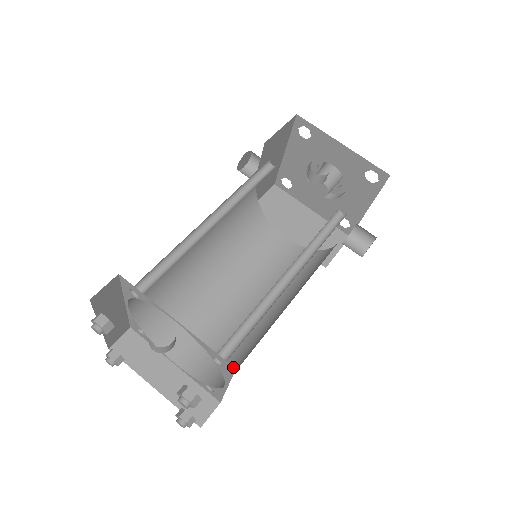
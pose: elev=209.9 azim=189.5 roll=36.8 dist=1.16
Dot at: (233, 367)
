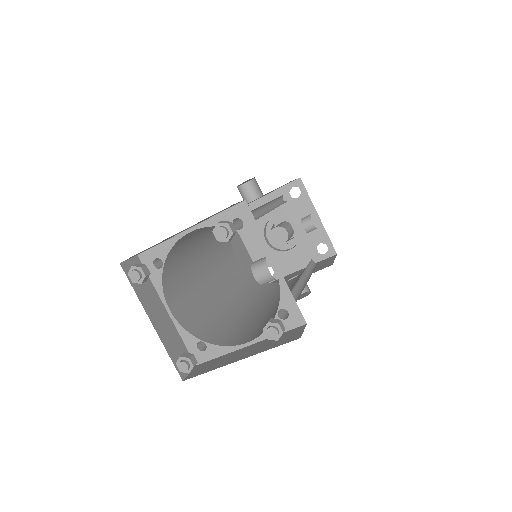
Dot at: (304, 322)
